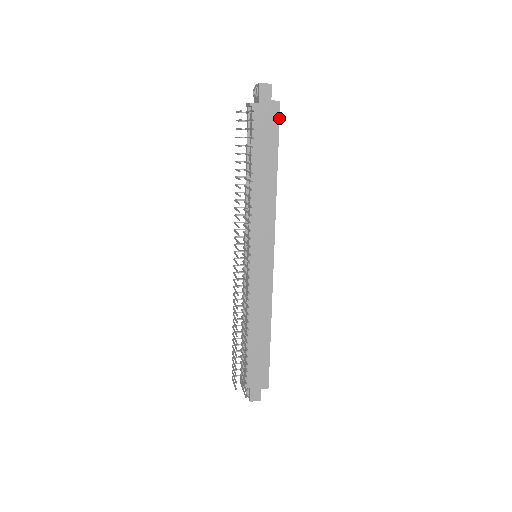
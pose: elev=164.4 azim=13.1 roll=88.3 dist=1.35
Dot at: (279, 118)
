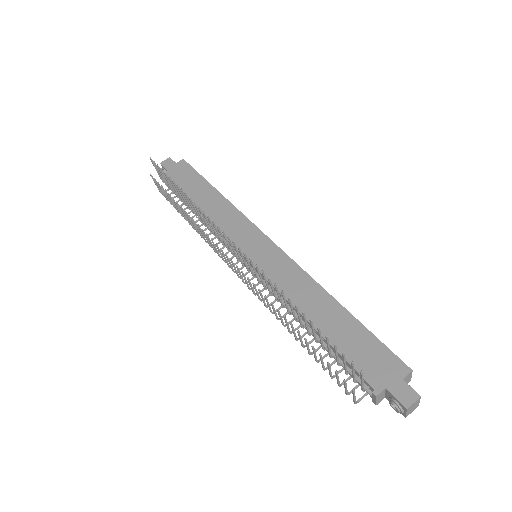
Dot at: (190, 166)
